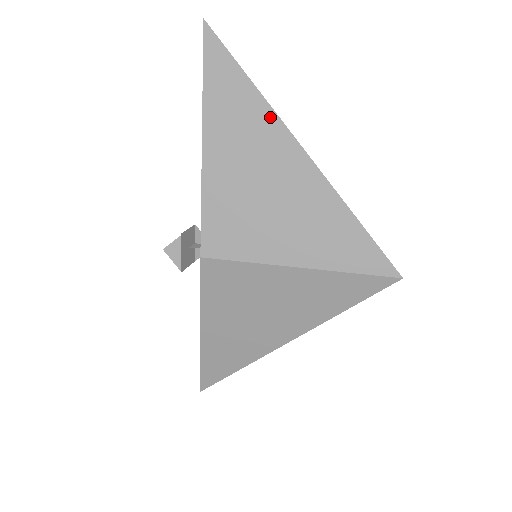
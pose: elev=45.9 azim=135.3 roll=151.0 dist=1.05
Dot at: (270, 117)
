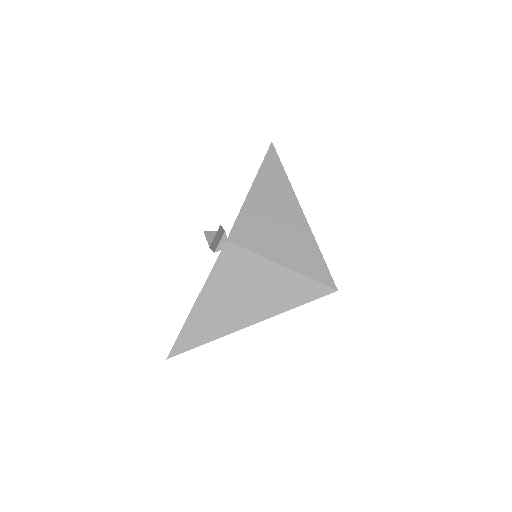
Dot at: (289, 190)
